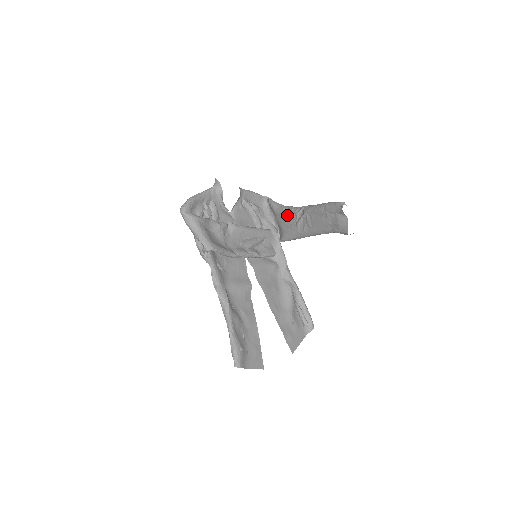
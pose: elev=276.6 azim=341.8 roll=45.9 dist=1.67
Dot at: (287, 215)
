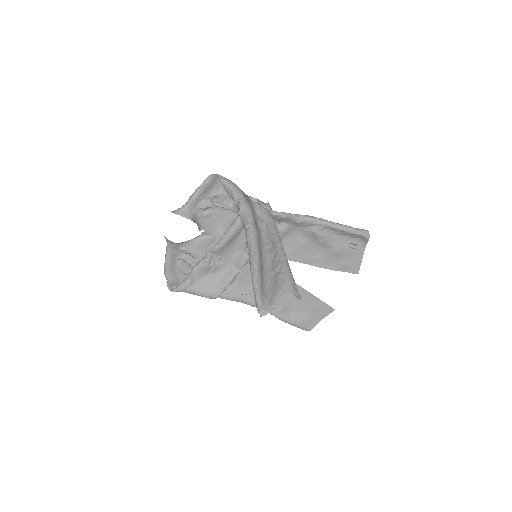
Dot at: occluded
